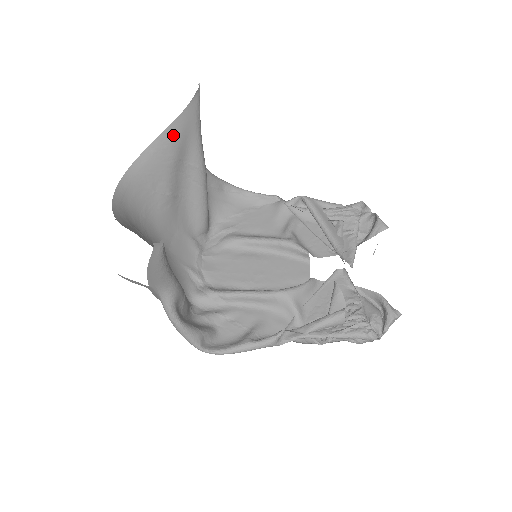
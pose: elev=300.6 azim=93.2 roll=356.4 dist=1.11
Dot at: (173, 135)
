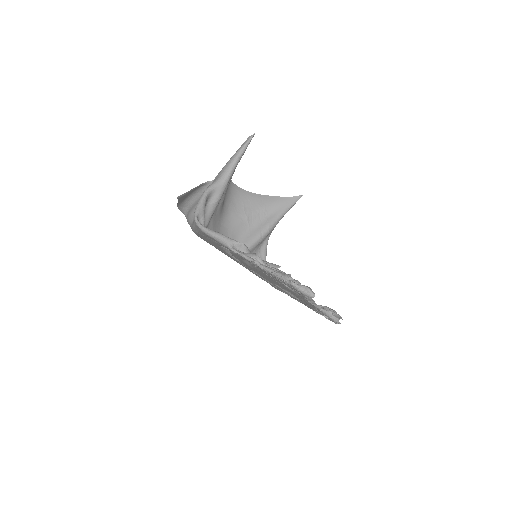
Dot at: (274, 200)
